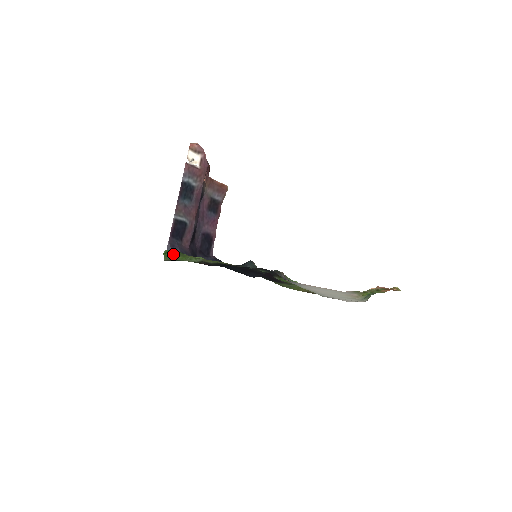
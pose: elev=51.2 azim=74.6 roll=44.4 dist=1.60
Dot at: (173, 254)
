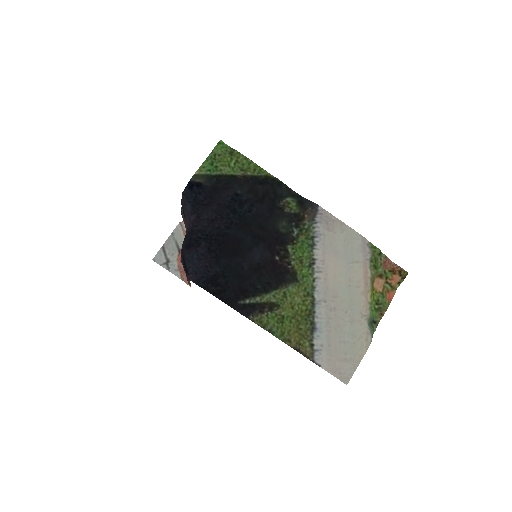
Dot at: (222, 152)
